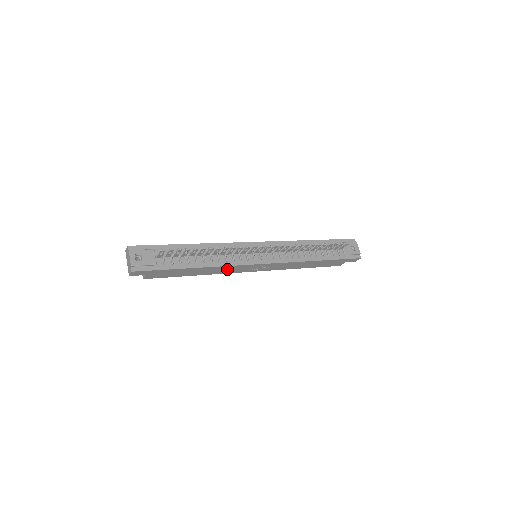
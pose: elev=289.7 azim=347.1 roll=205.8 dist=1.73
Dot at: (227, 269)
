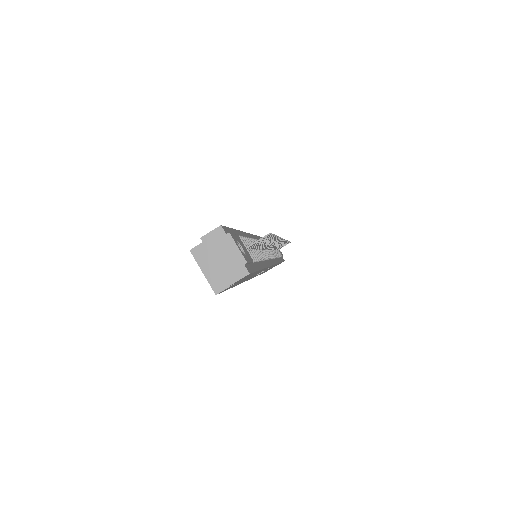
Dot at: occluded
